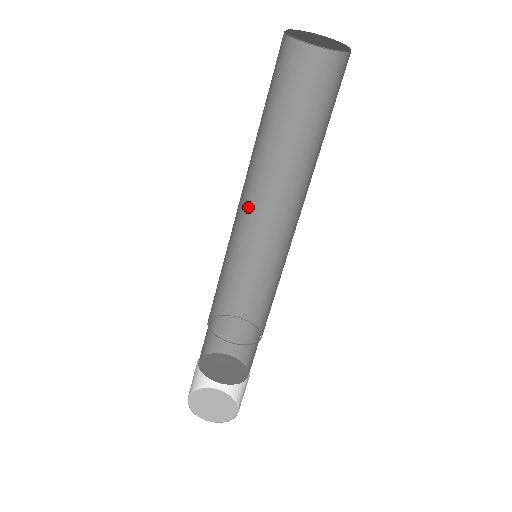
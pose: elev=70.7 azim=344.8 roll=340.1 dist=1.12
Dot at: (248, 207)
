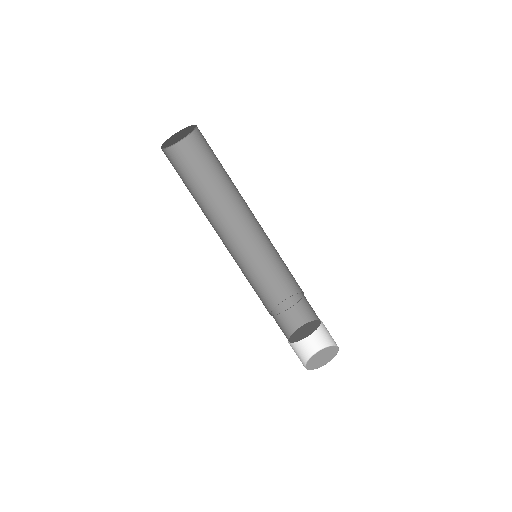
Dot at: (225, 242)
